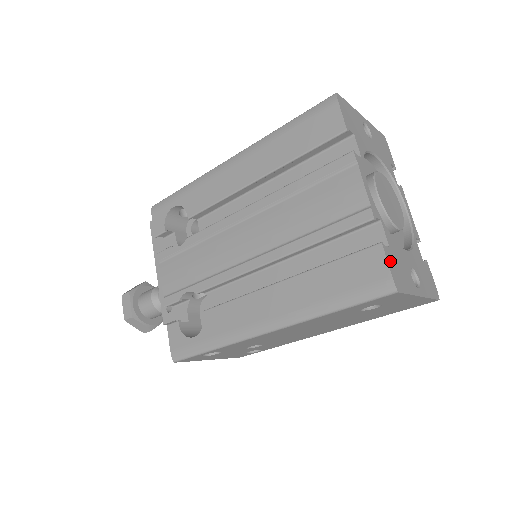
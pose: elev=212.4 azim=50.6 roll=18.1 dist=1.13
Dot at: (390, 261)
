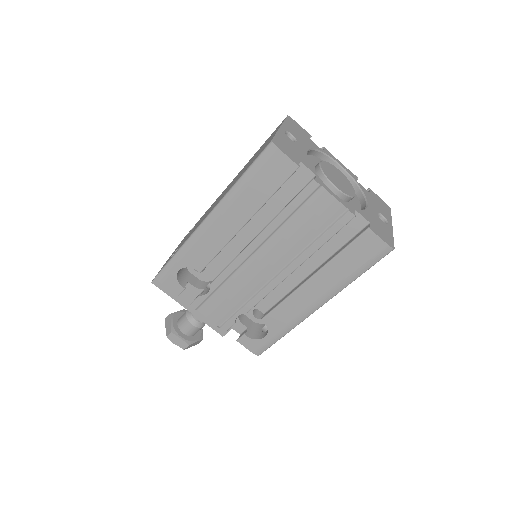
Dot at: (378, 234)
